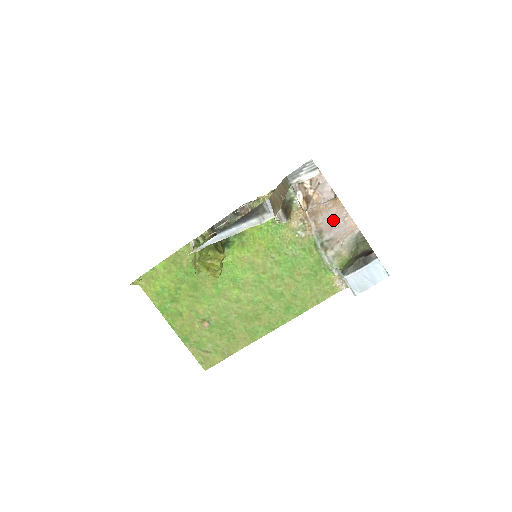
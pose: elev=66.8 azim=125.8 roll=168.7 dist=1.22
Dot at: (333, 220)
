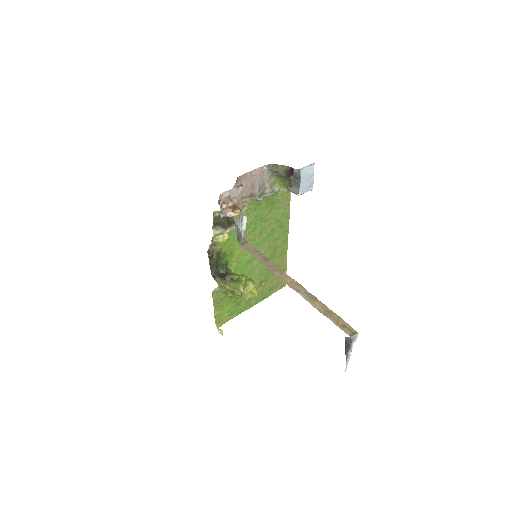
Dot at: (249, 184)
